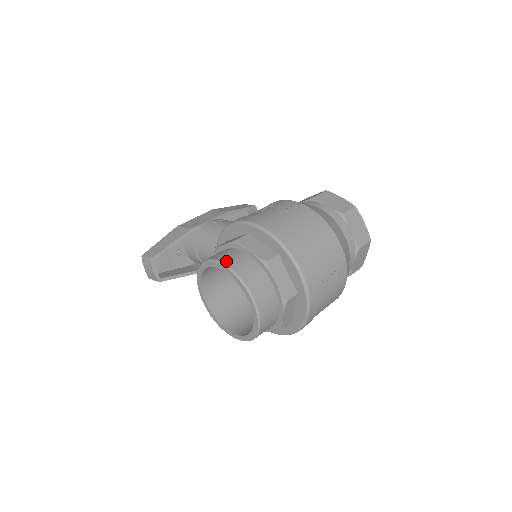
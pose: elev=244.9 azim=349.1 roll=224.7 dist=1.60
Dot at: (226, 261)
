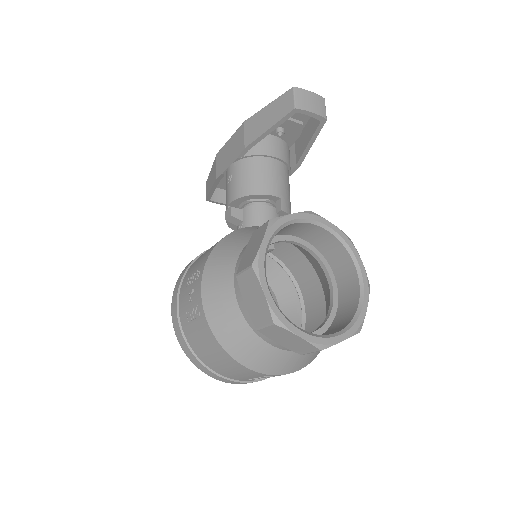
Dot at: occluded
